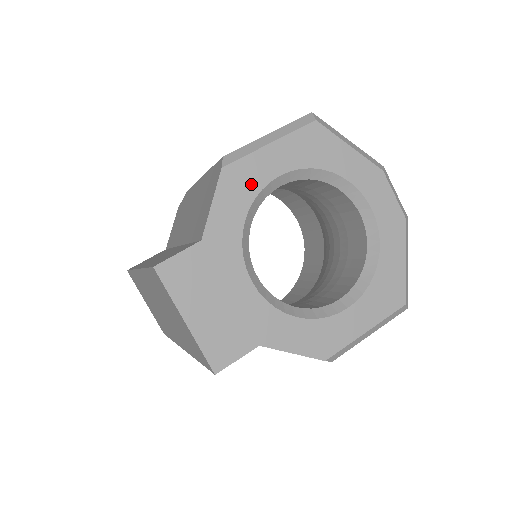
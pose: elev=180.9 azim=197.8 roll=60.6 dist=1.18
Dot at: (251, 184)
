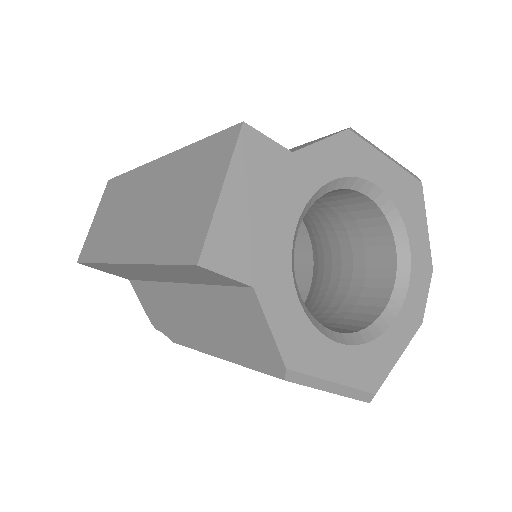
Dot at: (356, 164)
